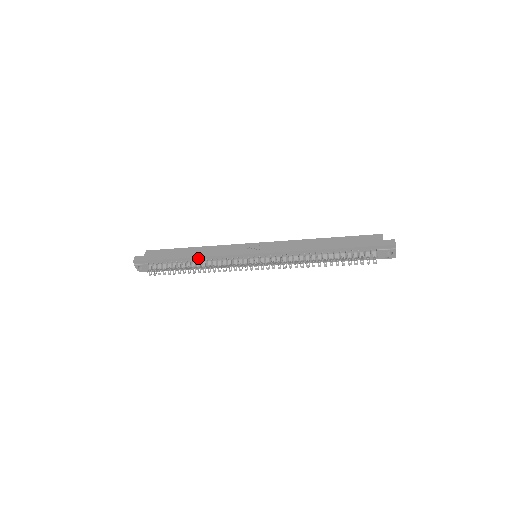
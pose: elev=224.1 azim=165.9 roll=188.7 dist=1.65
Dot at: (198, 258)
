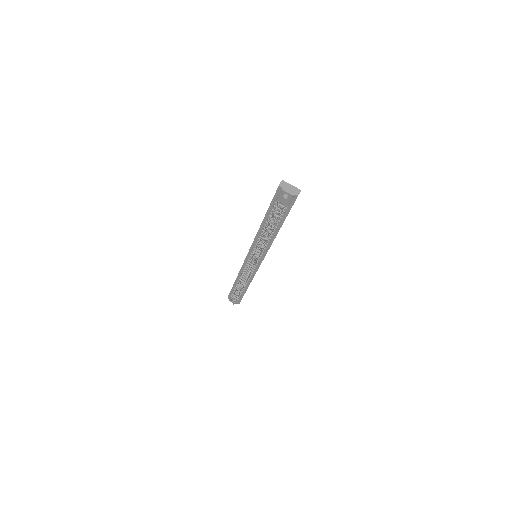
Dot at: (238, 277)
